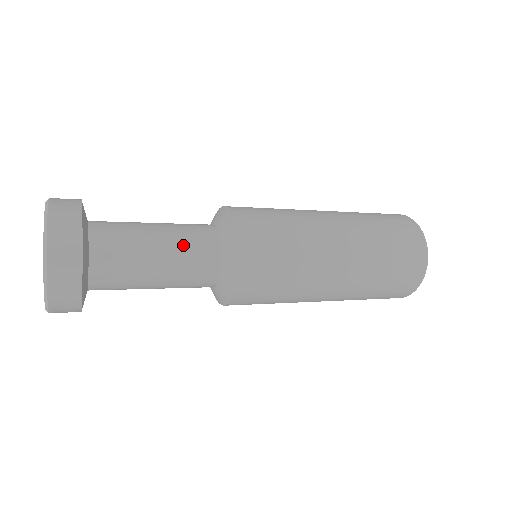
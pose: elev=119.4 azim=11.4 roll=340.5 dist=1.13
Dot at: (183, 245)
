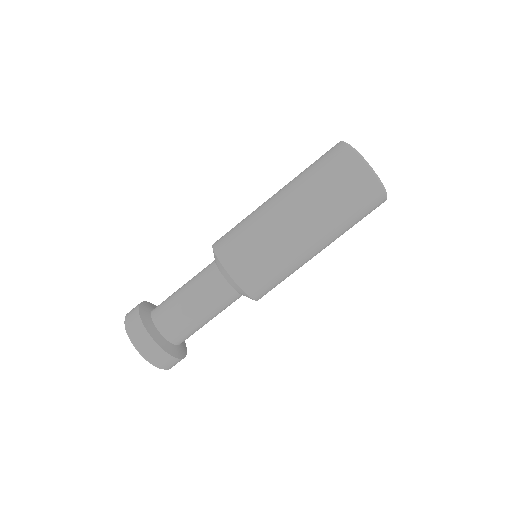
Dot at: (195, 279)
